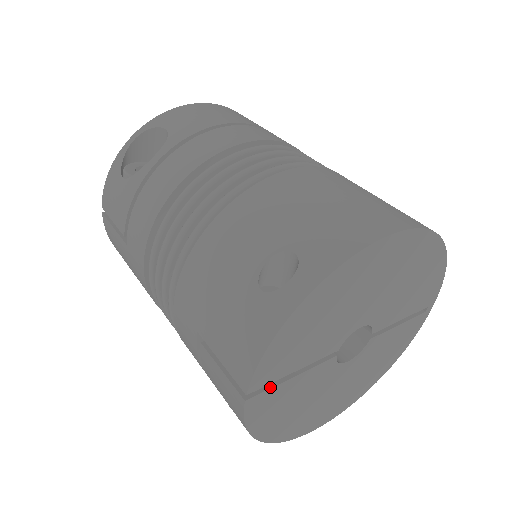
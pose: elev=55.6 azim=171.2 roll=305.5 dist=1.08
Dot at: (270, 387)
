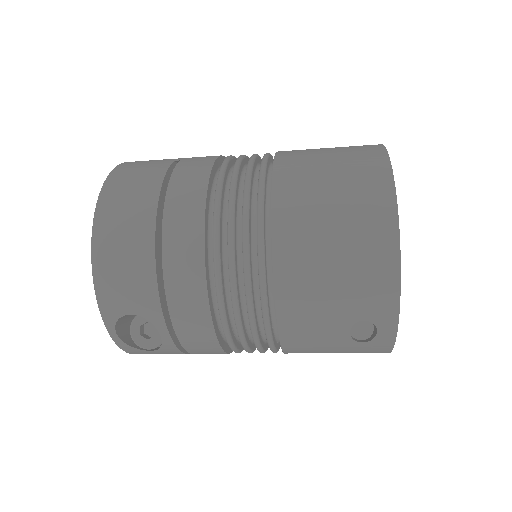
Dot at: occluded
